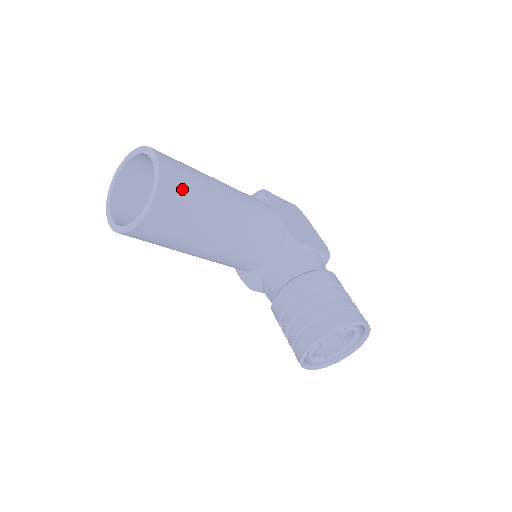
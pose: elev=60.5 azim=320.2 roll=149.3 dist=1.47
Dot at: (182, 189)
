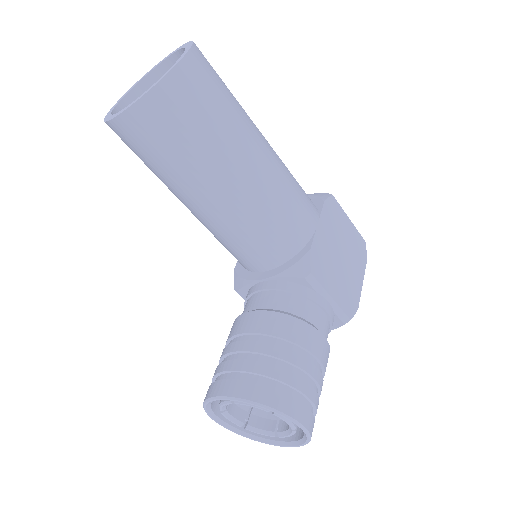
Dot at: (190, 110)
